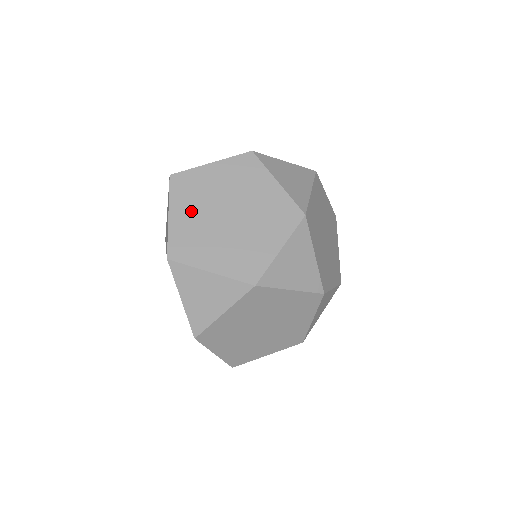
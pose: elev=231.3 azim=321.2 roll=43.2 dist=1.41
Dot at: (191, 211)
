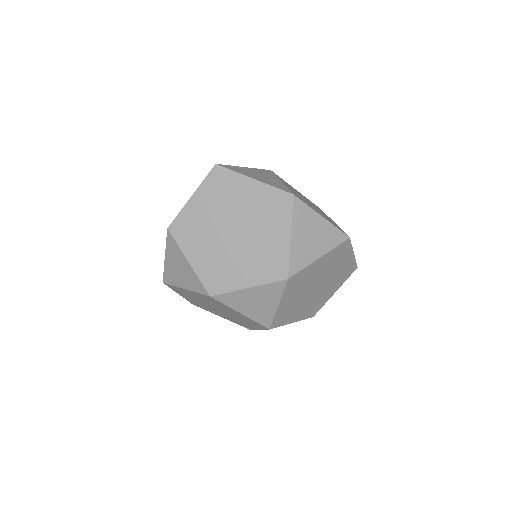
Dot at: (209, 206)
